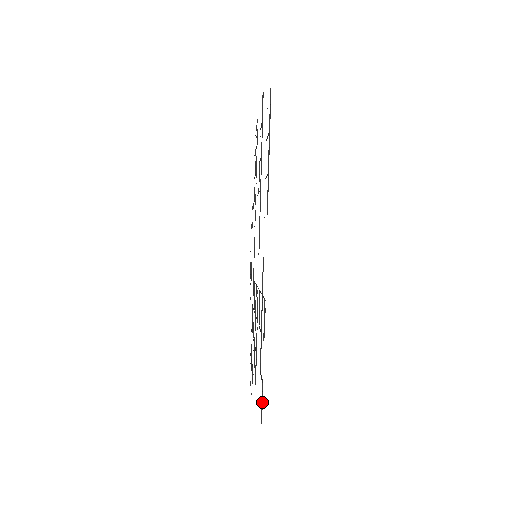
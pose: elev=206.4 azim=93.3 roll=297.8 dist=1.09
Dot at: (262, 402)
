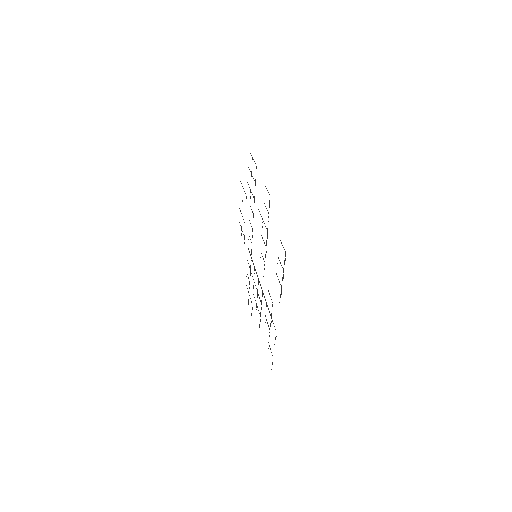
Dot at: (272, 363)
